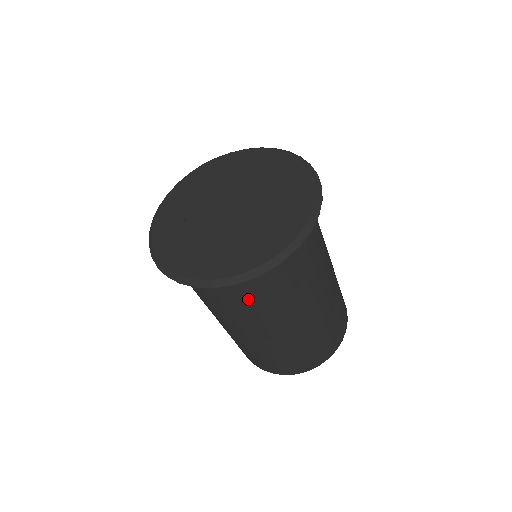
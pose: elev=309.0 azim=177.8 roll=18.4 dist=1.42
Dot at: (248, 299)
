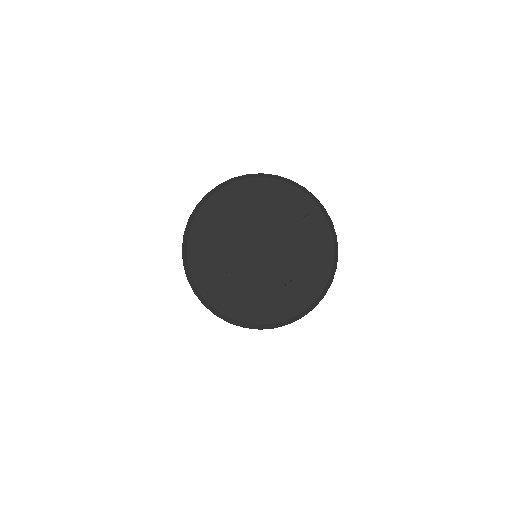
Dot at: occluded
